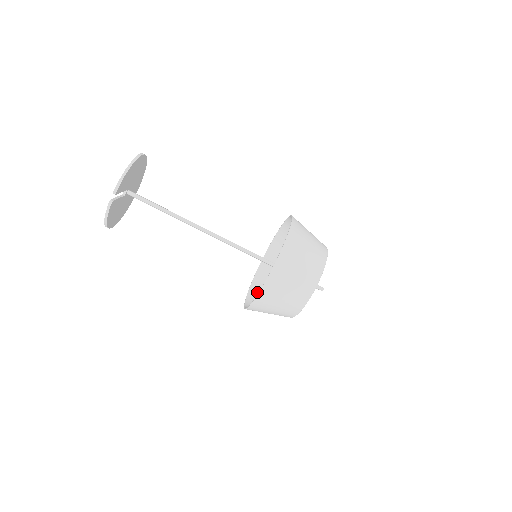
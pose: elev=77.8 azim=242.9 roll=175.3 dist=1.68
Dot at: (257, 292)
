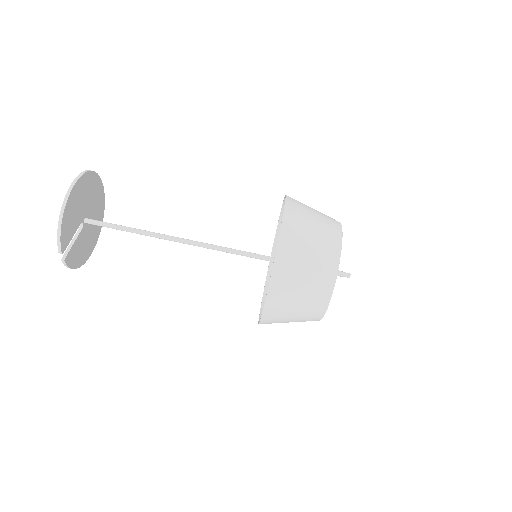
Dot at: occluded
